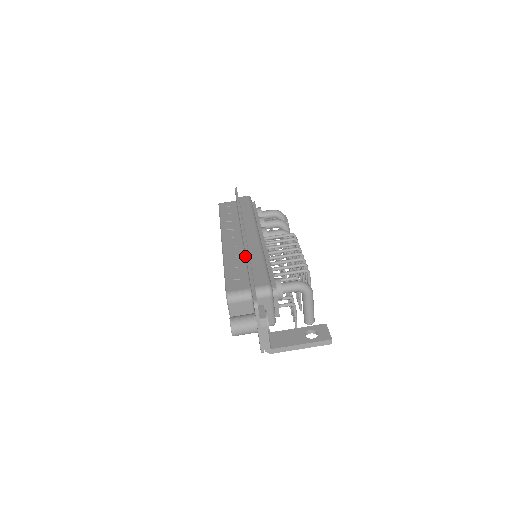
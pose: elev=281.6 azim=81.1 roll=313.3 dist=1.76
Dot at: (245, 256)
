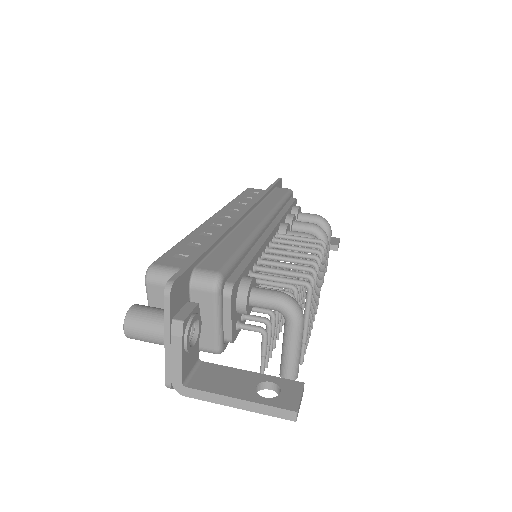
Dot at: occluded
